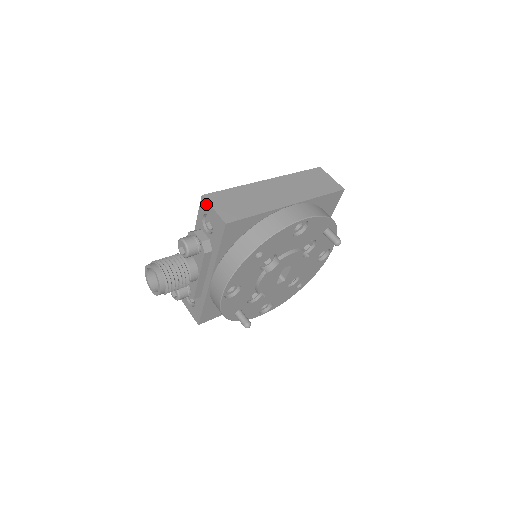
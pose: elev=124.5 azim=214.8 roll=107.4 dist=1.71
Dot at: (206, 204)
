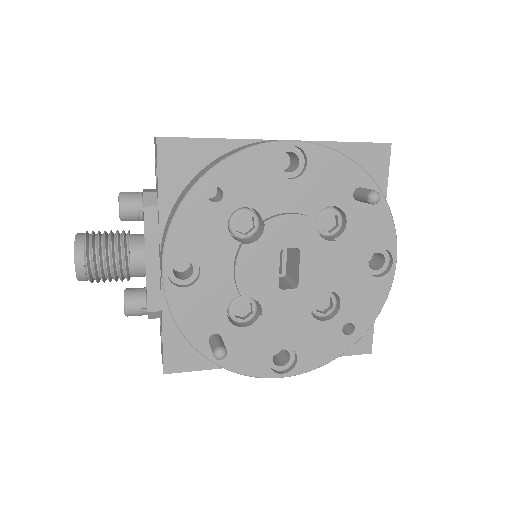
Dot at: occluded
